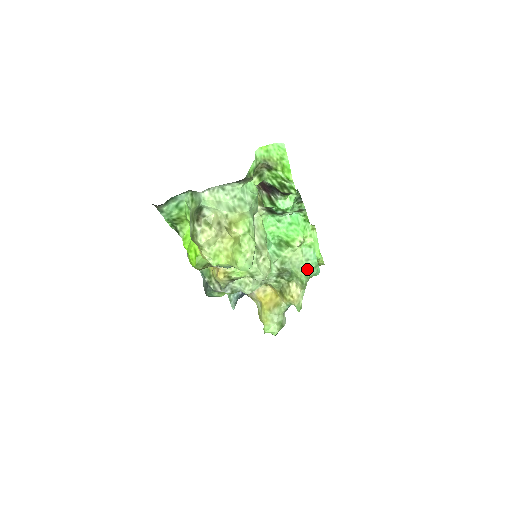
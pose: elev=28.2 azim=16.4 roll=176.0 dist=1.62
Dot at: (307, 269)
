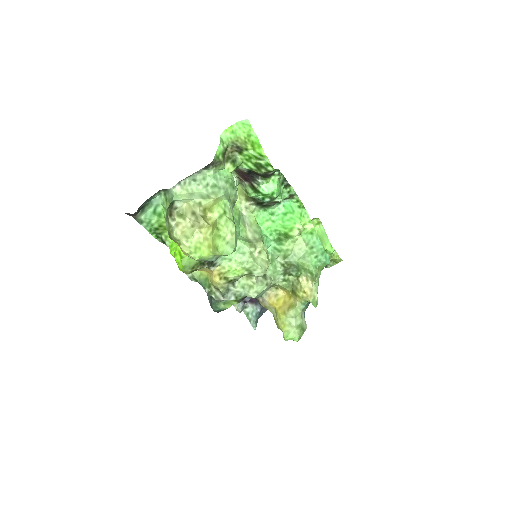
Dot at: (313, 258)
